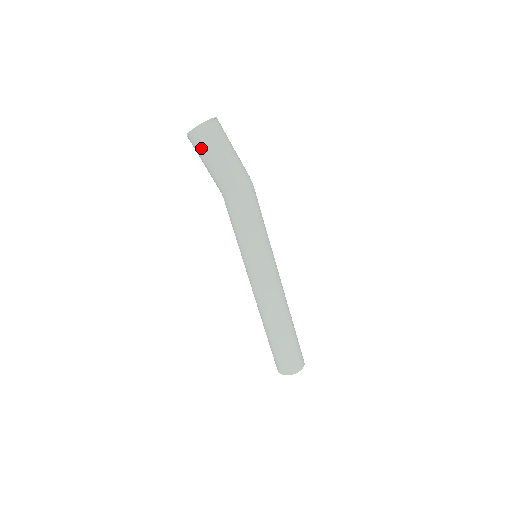
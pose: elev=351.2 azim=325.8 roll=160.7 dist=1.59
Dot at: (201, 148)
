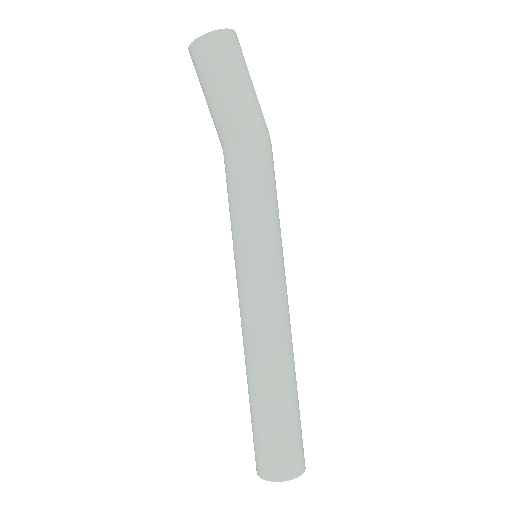
Dot at: (203, 63)
